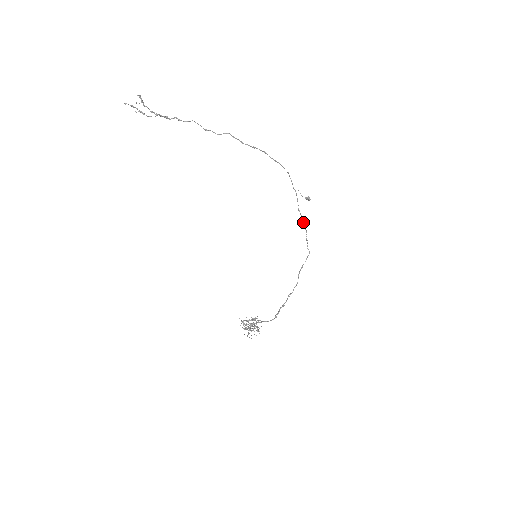
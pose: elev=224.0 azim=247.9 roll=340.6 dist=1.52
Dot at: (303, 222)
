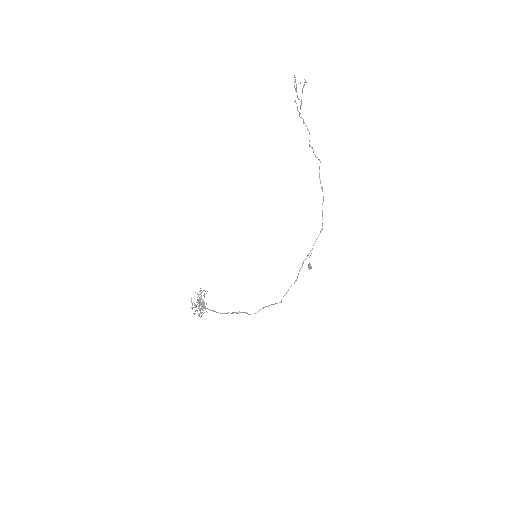
Dot at: occluded
